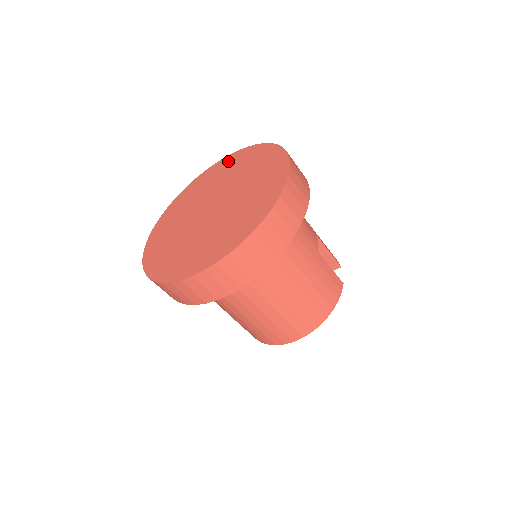
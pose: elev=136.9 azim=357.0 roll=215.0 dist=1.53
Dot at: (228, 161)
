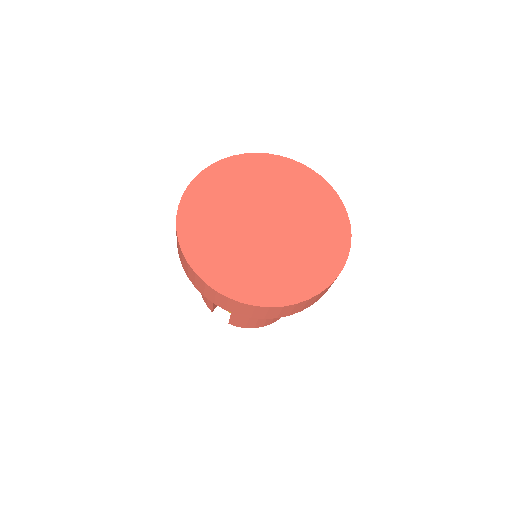
Dot at: (213, 177)
